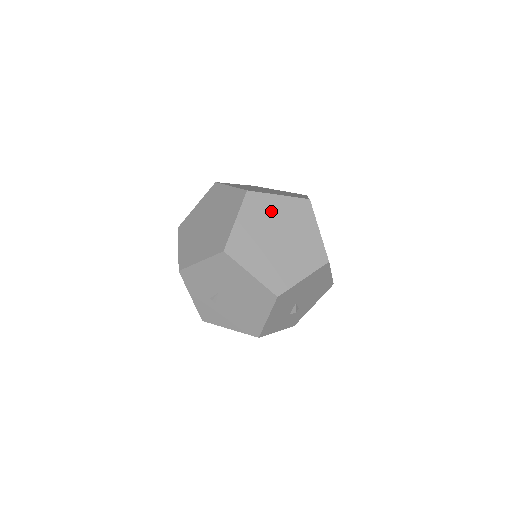
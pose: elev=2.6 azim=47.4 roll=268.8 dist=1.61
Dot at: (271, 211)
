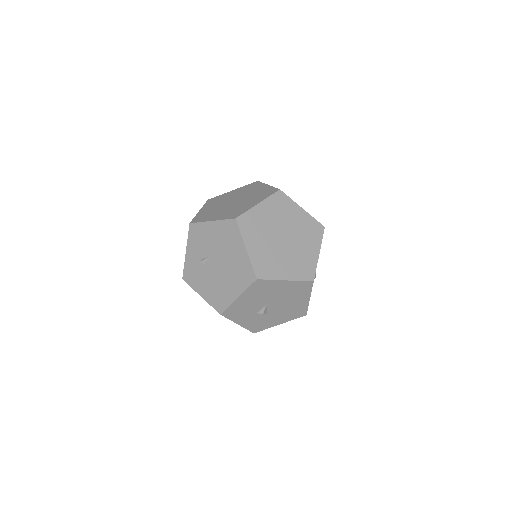
Dot at: (290, 215)
